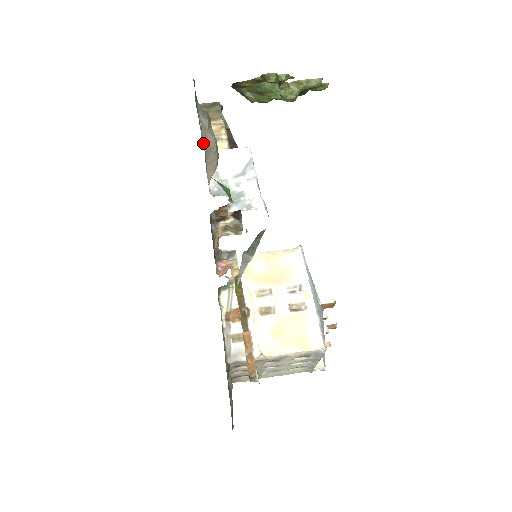
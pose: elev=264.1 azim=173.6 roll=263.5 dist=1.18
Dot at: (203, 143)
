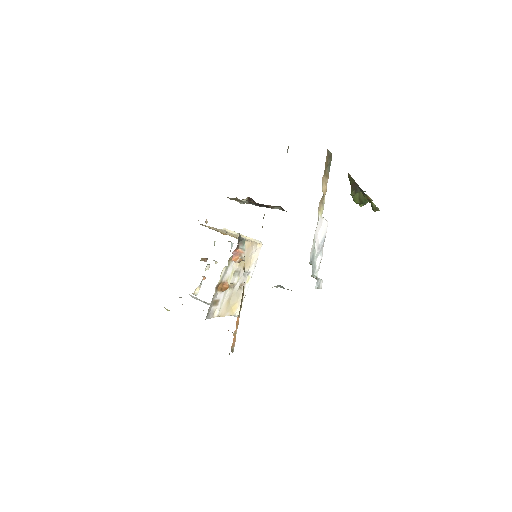
Dot at: (319, 204)
